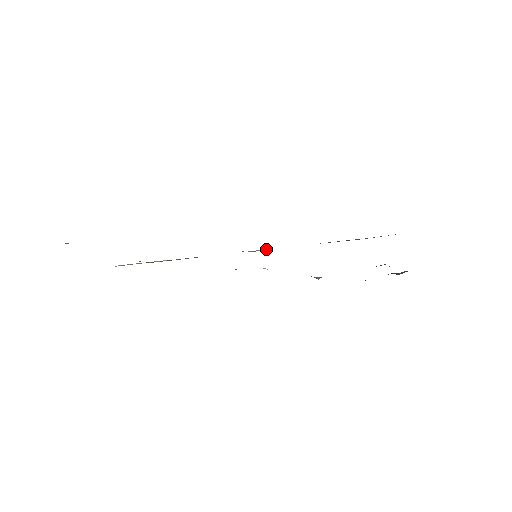
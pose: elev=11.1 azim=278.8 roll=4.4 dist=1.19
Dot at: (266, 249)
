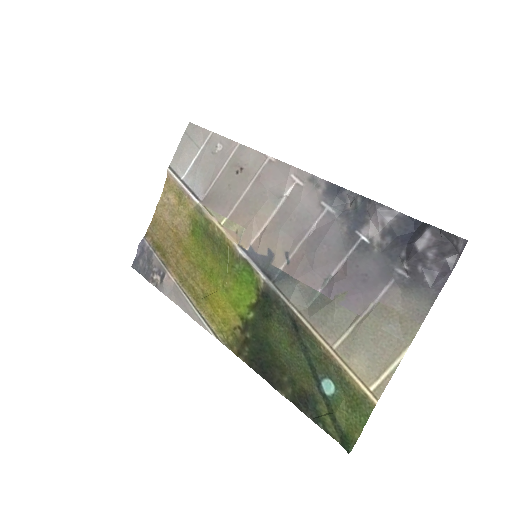
Dot at: (257, 271)
